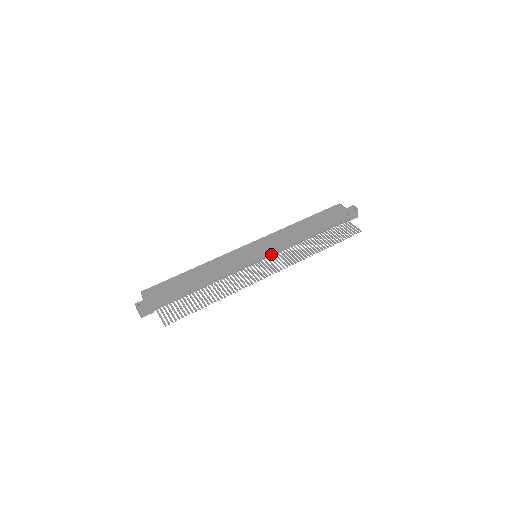
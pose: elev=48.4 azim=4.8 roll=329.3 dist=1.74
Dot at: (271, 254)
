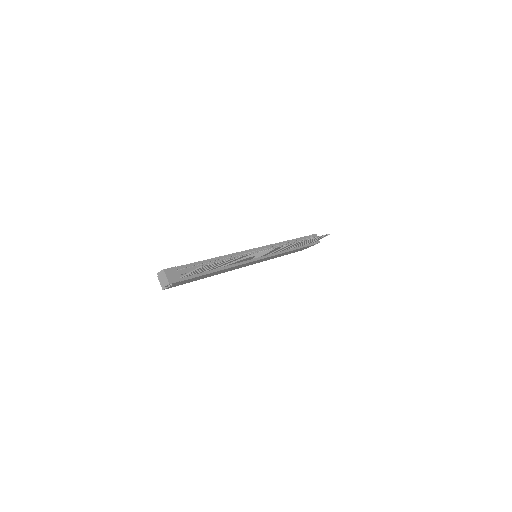
Dot at: occluded
